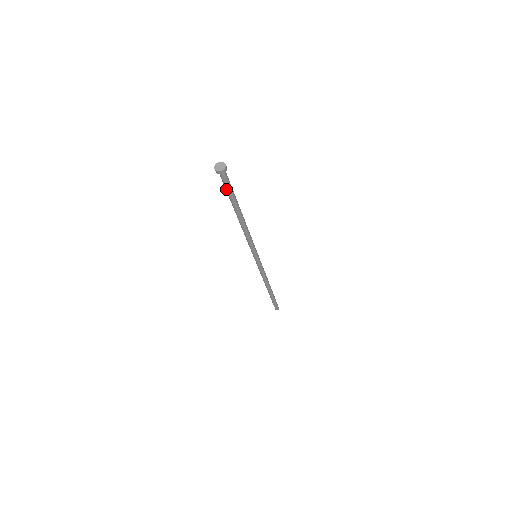
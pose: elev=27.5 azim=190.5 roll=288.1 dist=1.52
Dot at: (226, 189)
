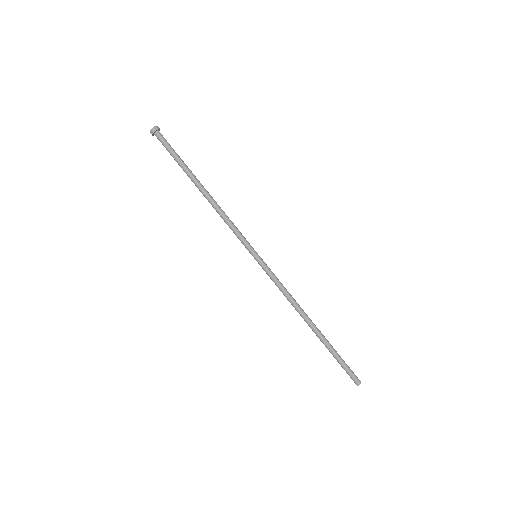
Dot at: (171, 151)
